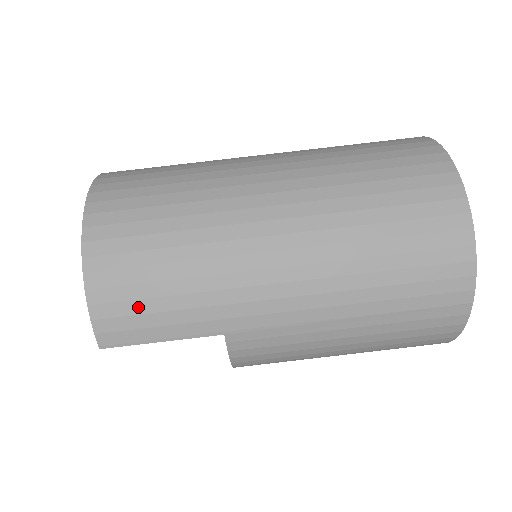
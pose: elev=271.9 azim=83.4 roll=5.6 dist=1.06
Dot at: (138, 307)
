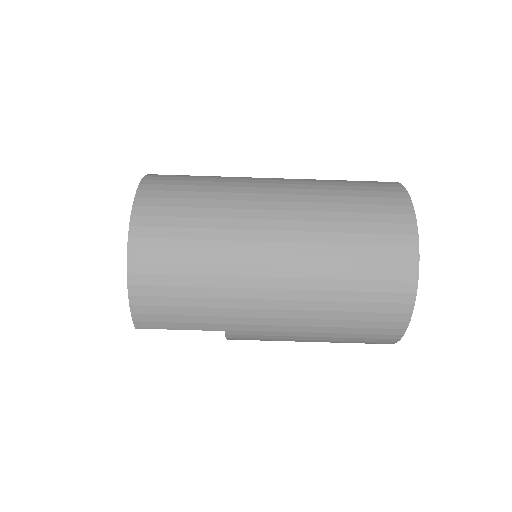
Dot at: (166, 310)
